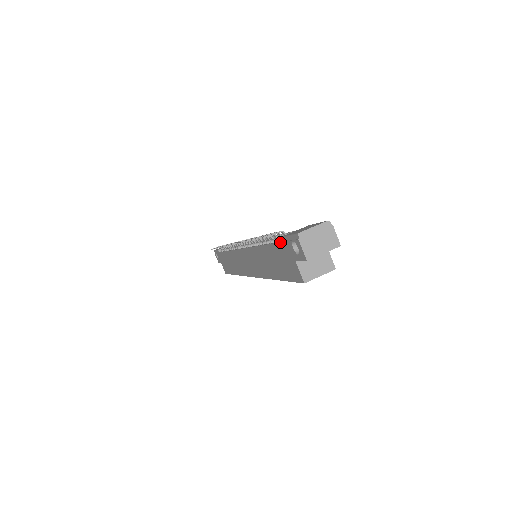
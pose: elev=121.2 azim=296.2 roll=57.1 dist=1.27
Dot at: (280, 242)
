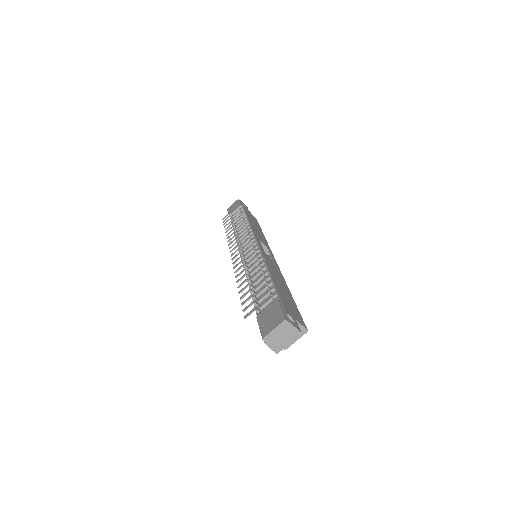
Dot at: occluded
